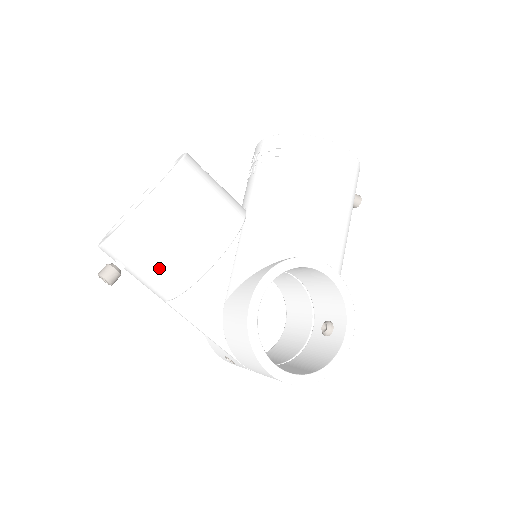
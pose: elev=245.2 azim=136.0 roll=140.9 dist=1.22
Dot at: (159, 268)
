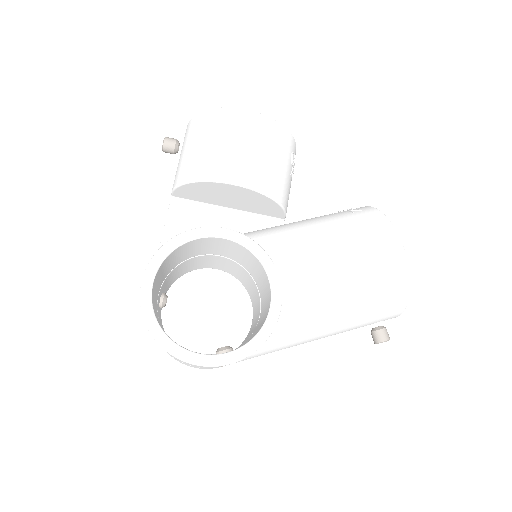
Dot at: (190, 154)
